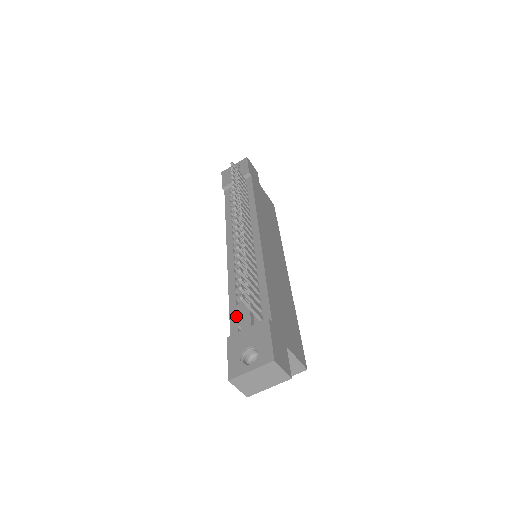
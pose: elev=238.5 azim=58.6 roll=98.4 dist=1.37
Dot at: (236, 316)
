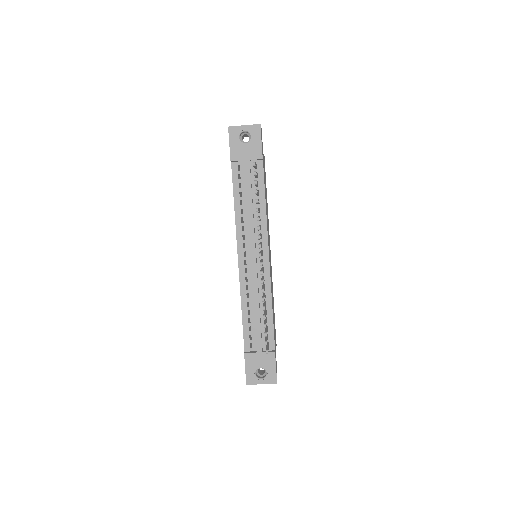
Dot at: (249, 334)
